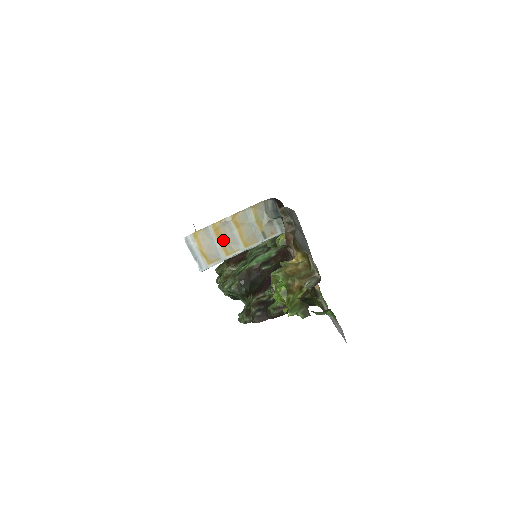
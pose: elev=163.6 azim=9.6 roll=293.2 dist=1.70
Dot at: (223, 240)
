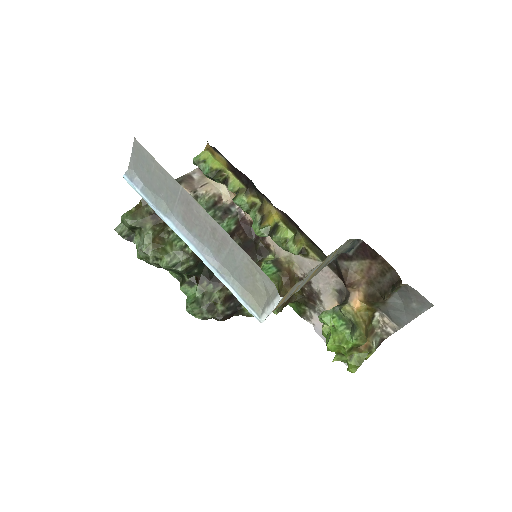
Dot at: (299, 285)
